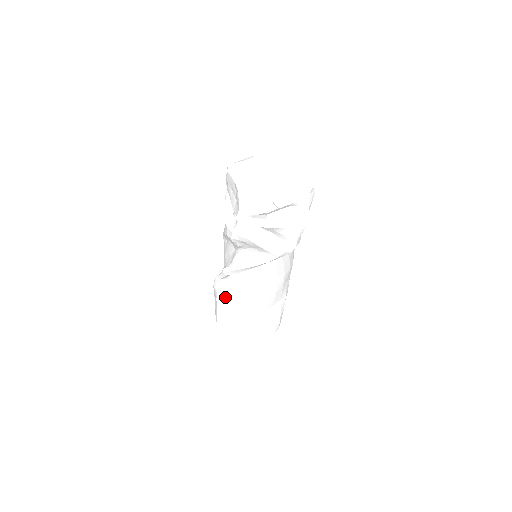
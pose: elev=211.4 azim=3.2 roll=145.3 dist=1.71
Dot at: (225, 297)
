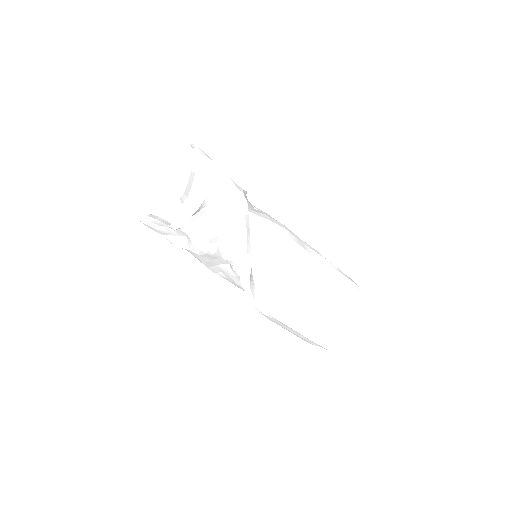
Dot at: (282, 311)
